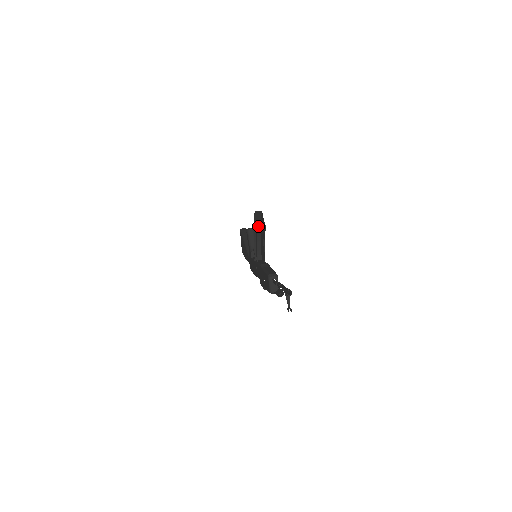
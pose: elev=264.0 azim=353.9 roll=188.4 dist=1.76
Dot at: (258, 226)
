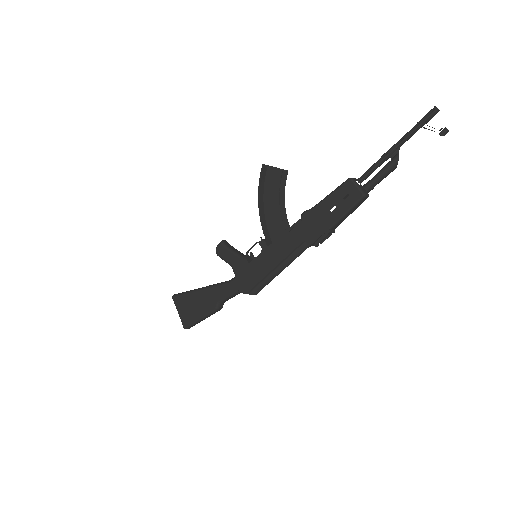
Dot at: (261, 195)
